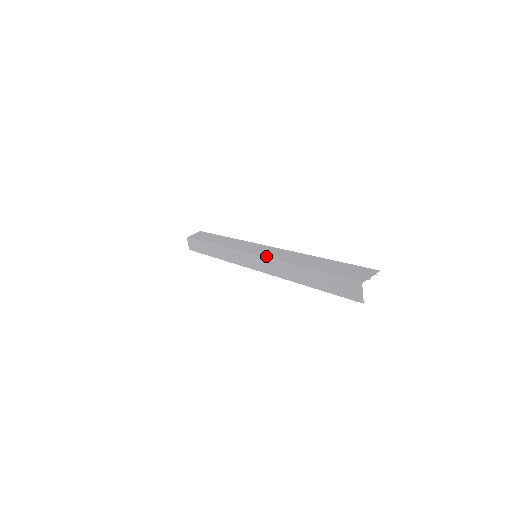
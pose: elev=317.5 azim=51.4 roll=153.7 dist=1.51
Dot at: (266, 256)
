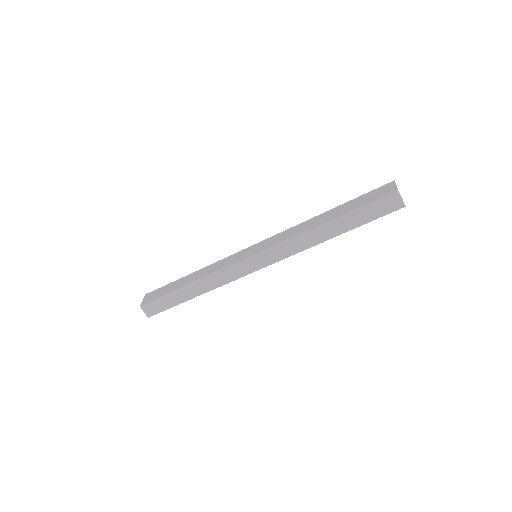
Dot at: (274, 244)
